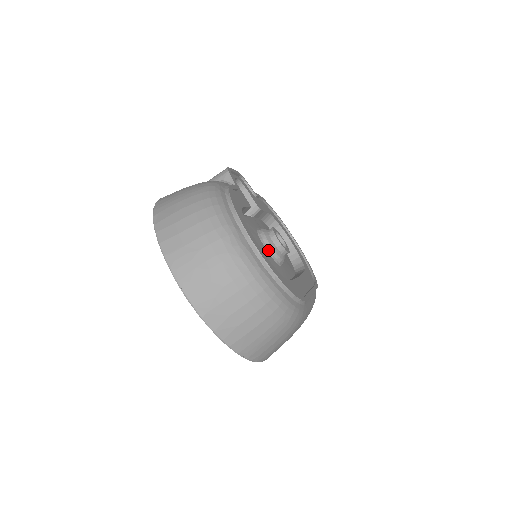
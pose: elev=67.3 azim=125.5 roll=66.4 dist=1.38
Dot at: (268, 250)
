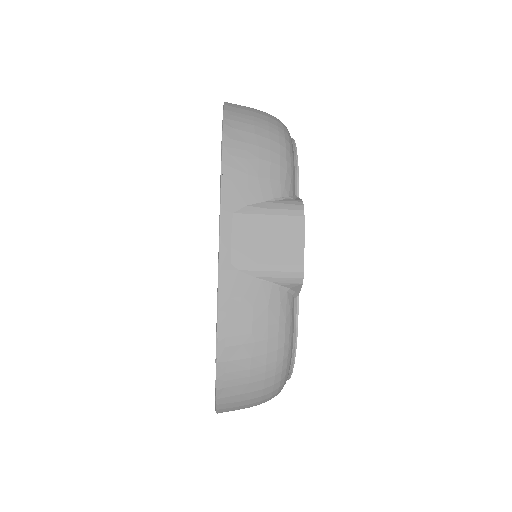
Dot at: occluded
